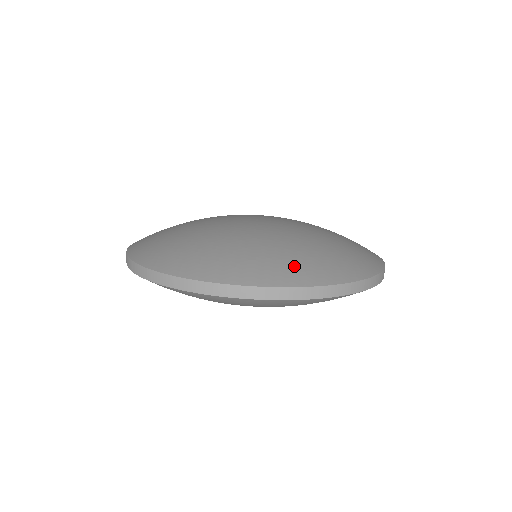
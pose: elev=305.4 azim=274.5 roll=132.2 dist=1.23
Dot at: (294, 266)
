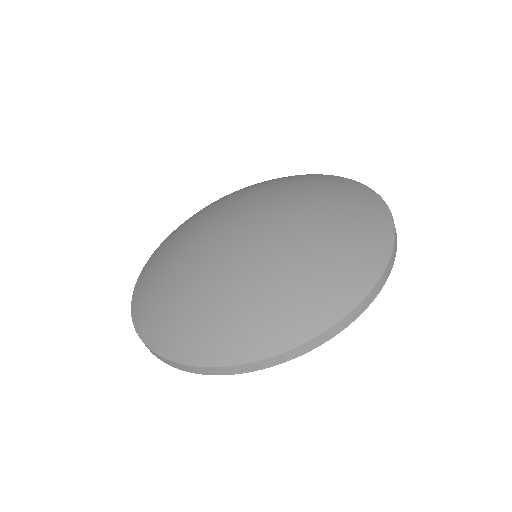
Dot at: (362, 245)
